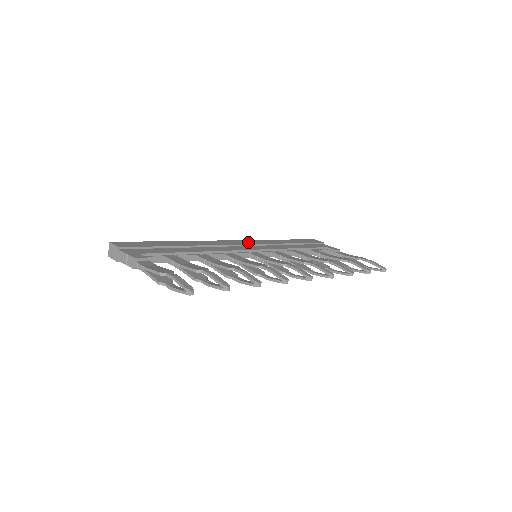
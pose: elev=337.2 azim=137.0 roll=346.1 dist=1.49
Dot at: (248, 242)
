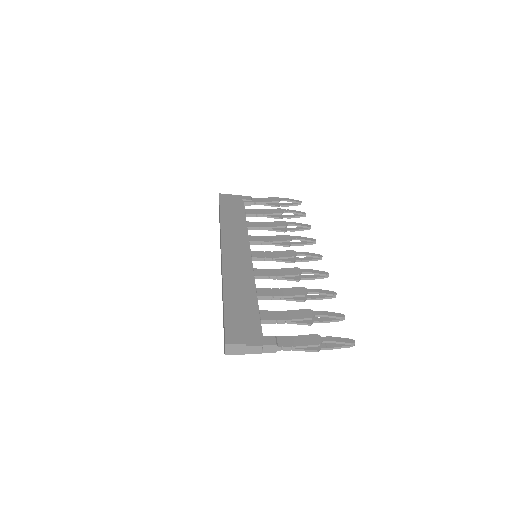
Dot at: (230, 243)
